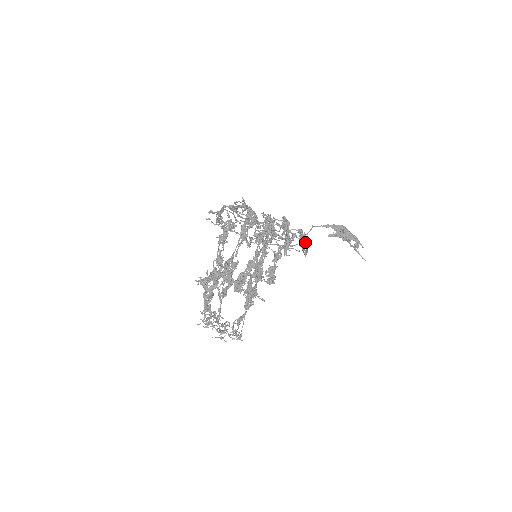
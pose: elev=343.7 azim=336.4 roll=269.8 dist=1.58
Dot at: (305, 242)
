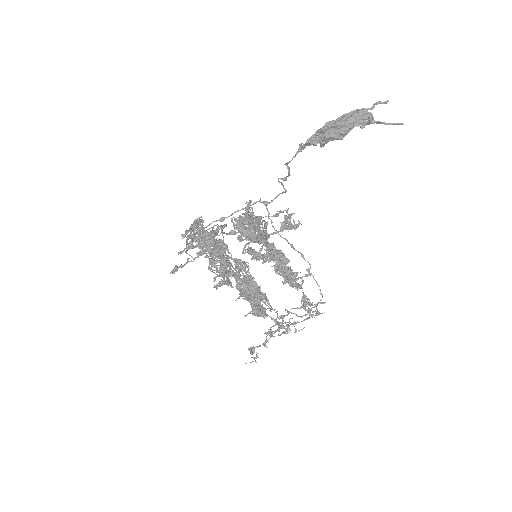
Dot at: (265, 260)
